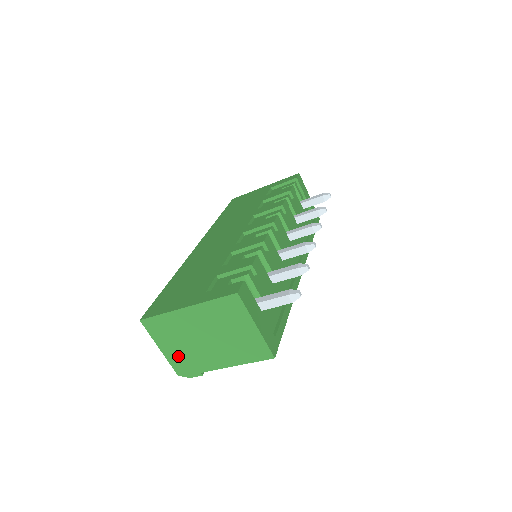
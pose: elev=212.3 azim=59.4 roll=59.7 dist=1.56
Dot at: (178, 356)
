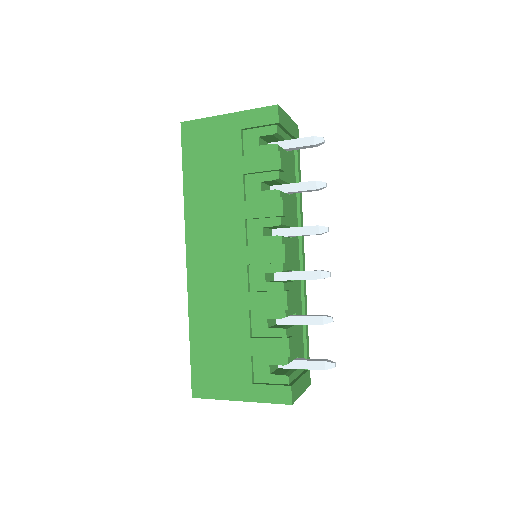
Dot at: occluded
